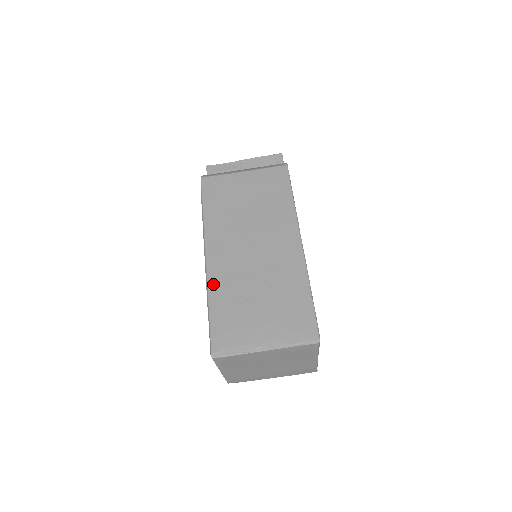
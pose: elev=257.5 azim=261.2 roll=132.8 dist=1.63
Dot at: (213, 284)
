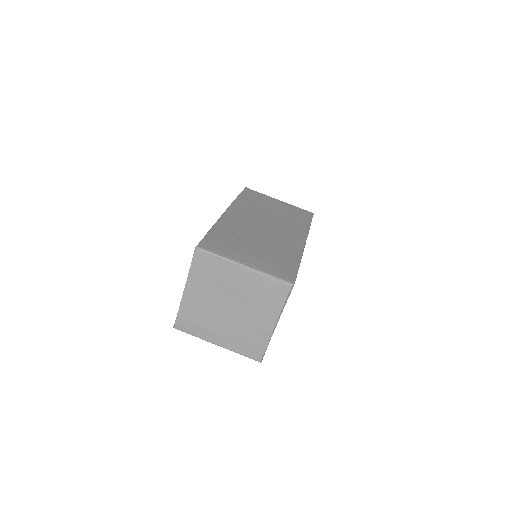
Dot at: (223, 223)
